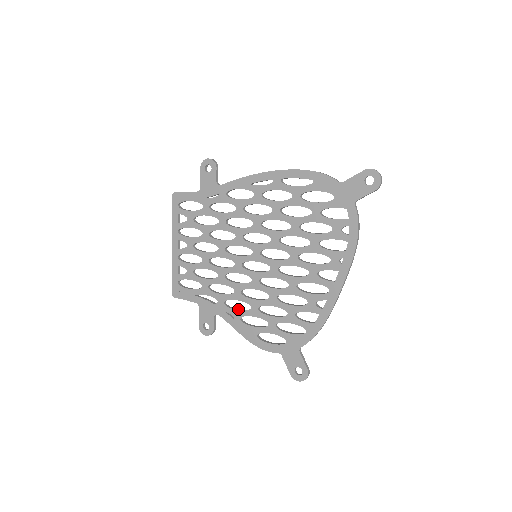
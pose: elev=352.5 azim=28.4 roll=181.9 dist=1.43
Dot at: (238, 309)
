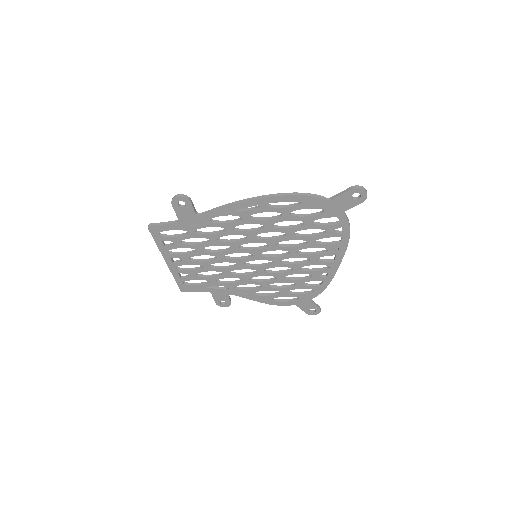
Dot at: (249, 288)
